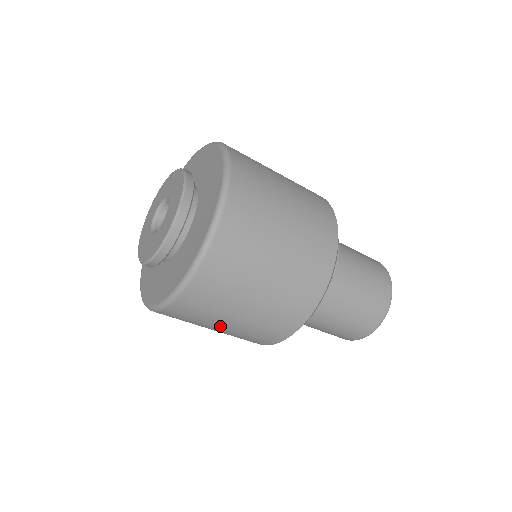
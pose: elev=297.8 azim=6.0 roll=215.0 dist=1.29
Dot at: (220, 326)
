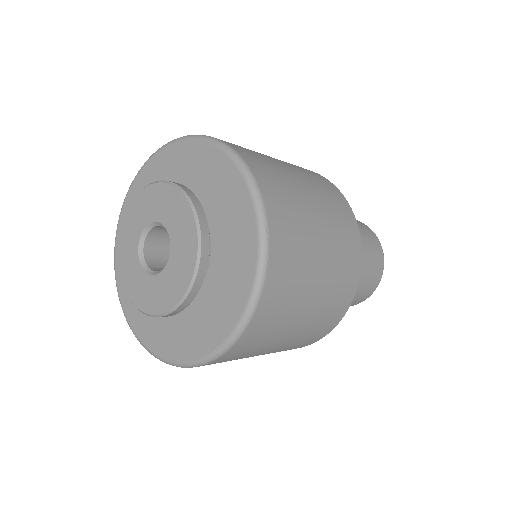
Dot at: (256, 355)
